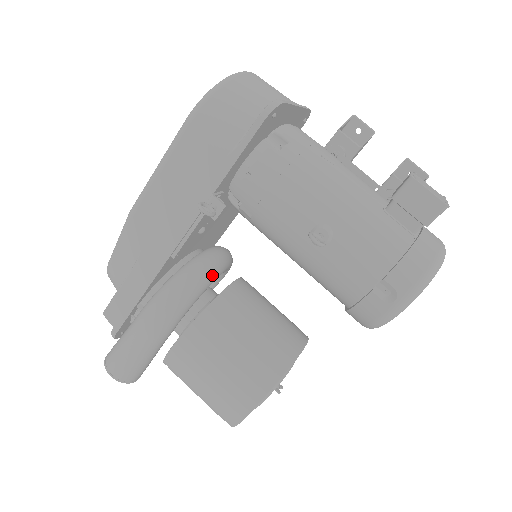
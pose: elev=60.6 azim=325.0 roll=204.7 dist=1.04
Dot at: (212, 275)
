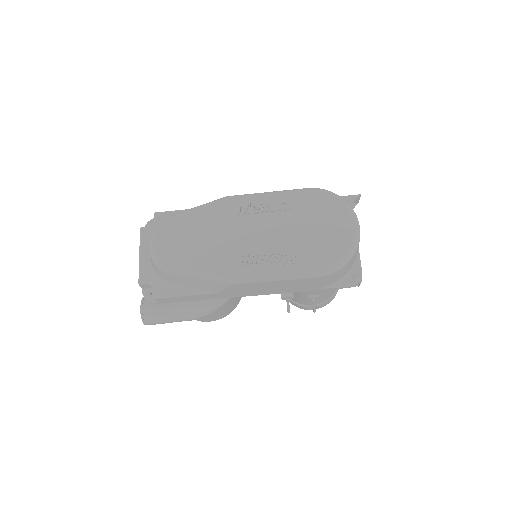
Dot at: occluded
